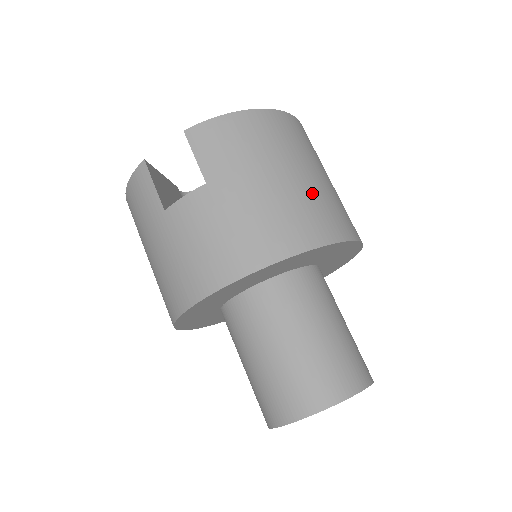
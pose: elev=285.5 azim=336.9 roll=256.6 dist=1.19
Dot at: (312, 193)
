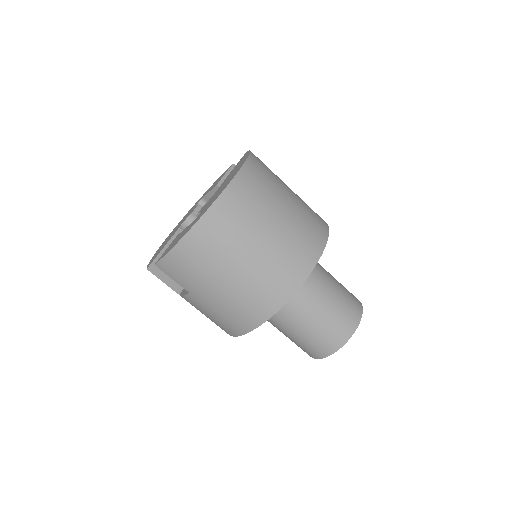
Dot at: (258, 274)
